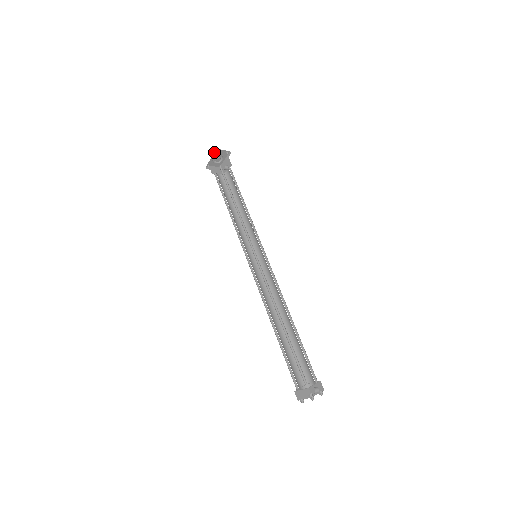
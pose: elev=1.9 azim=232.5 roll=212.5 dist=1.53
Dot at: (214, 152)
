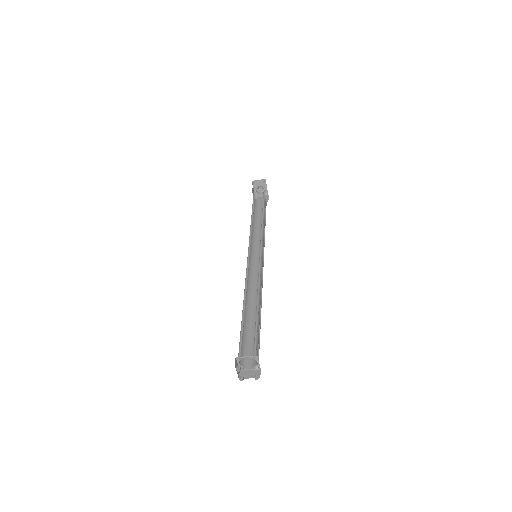
Dot at: occluded
